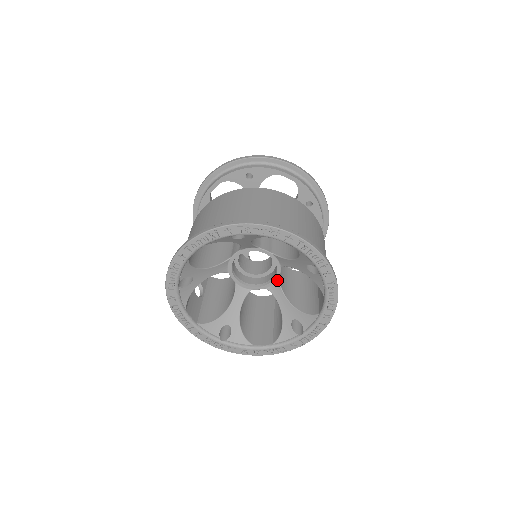
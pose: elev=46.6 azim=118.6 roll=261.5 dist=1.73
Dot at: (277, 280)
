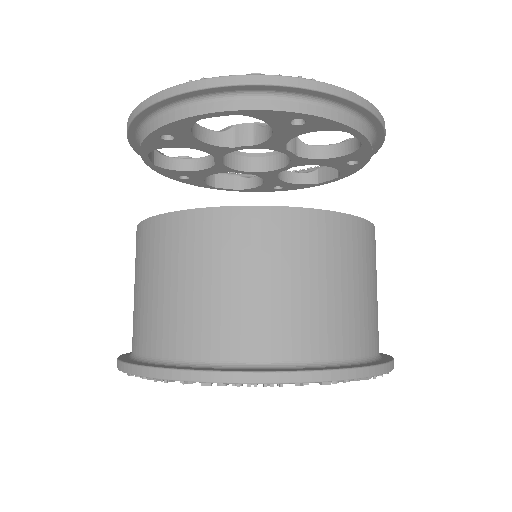
Dot at: occluded
